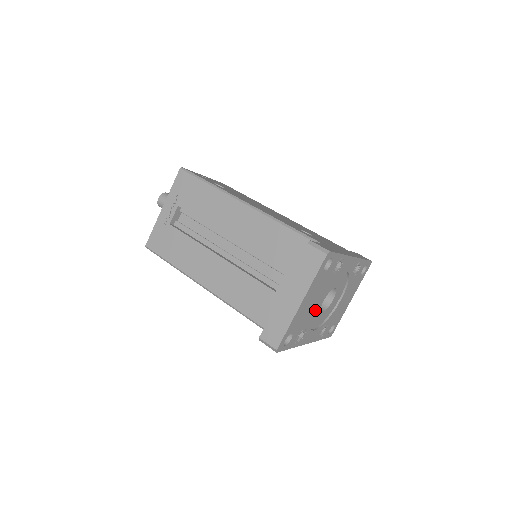
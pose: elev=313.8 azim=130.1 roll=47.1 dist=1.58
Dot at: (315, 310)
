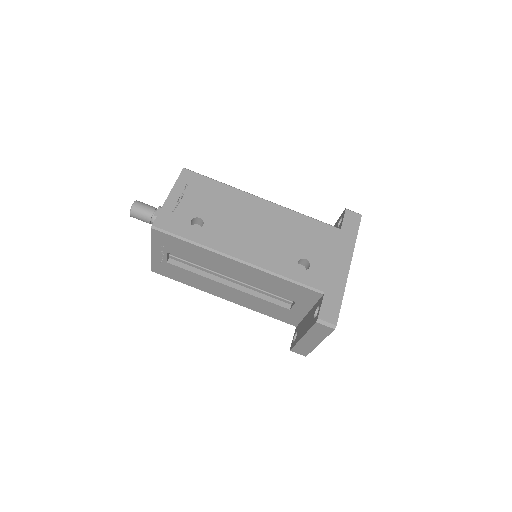
Dot at: occluded
